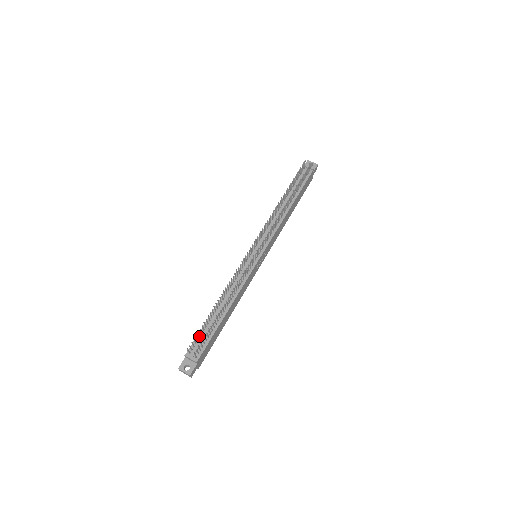
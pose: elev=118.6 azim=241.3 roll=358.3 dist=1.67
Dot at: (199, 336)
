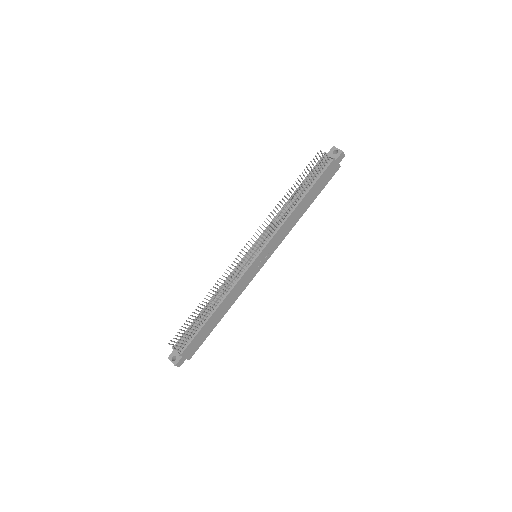
Dot at: (186, 332)
